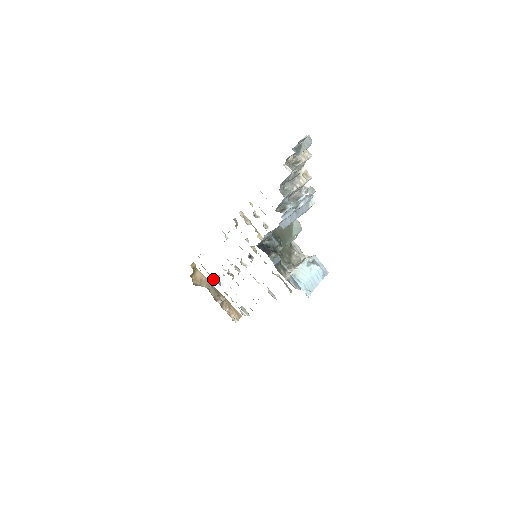
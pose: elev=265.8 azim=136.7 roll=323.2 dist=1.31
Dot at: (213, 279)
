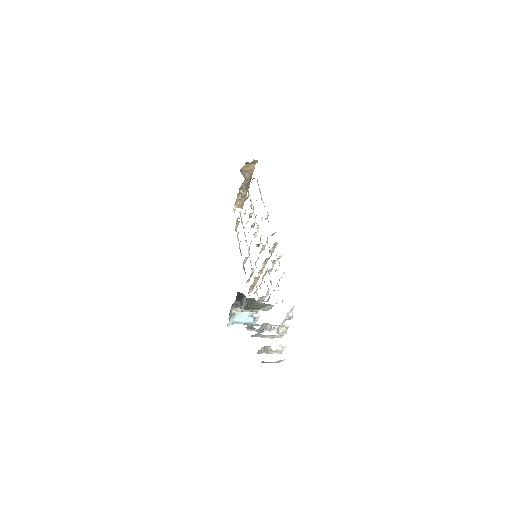
Dot at: (248, 191)
